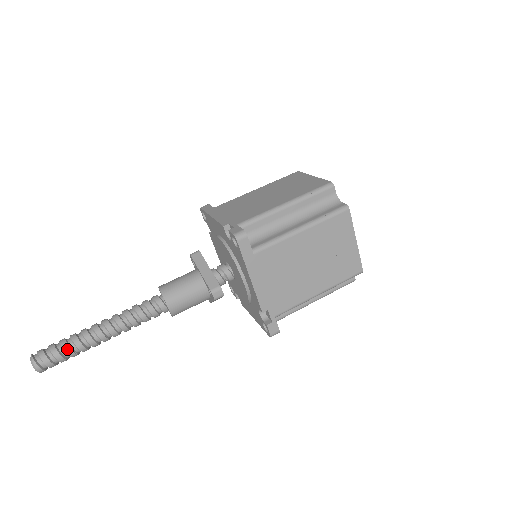
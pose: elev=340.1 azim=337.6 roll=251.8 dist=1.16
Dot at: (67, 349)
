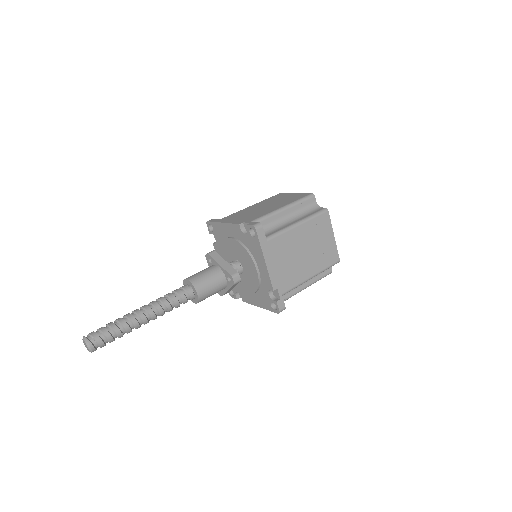
Dot at: (116, 329)
